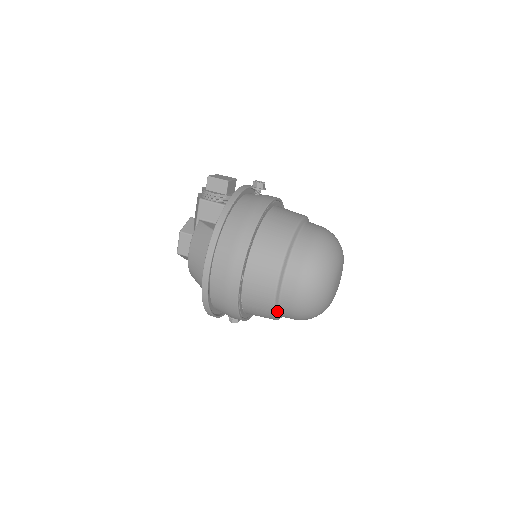
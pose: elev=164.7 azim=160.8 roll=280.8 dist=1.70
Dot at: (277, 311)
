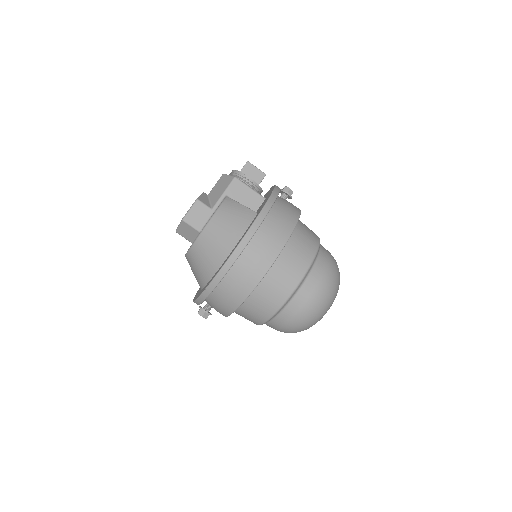
Dot at: (279, 311)
